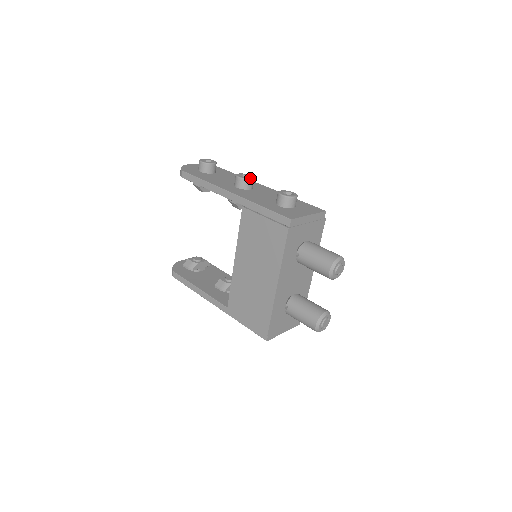
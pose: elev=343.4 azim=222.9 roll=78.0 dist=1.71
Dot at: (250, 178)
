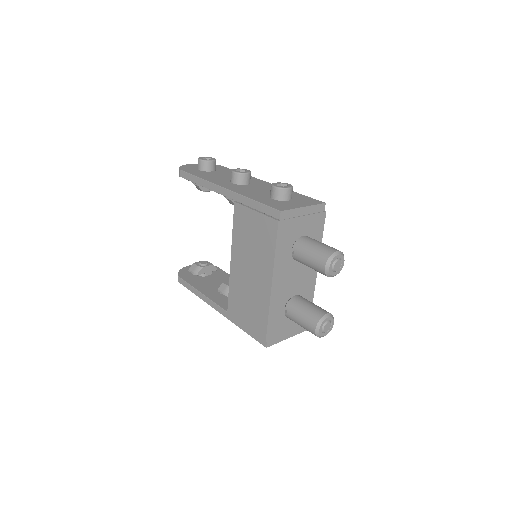
Dot at: (246, 172)
